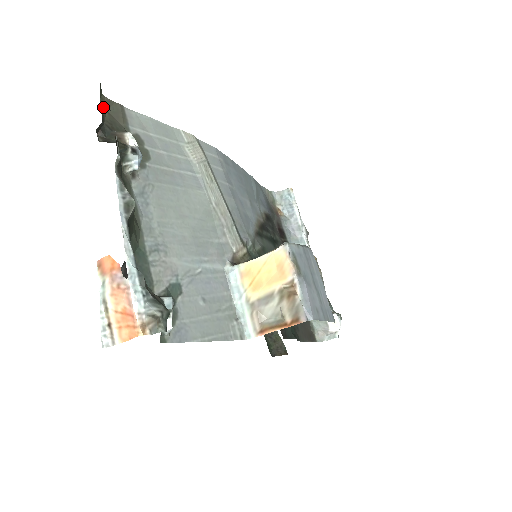
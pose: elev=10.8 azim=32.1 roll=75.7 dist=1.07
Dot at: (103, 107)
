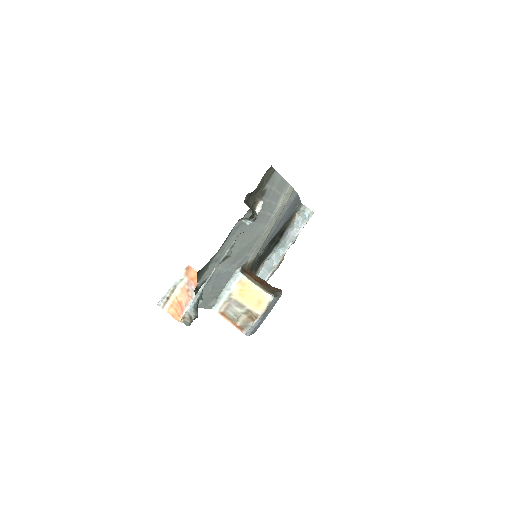
Dot at: (265, 174)
